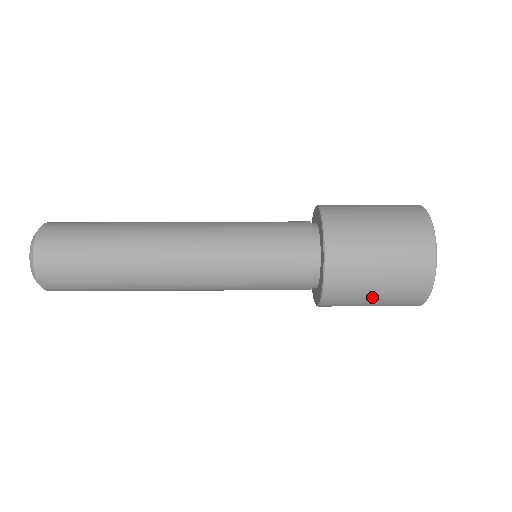
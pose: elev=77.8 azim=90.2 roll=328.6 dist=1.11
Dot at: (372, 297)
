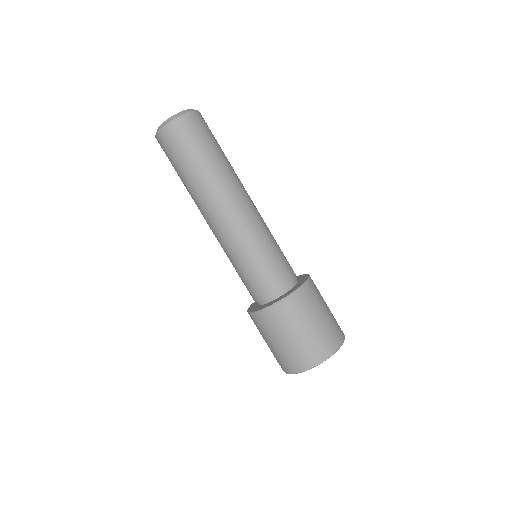
Dot at: (266, 341)
